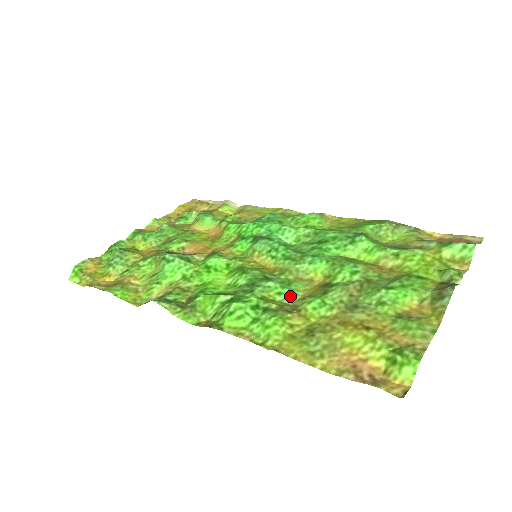
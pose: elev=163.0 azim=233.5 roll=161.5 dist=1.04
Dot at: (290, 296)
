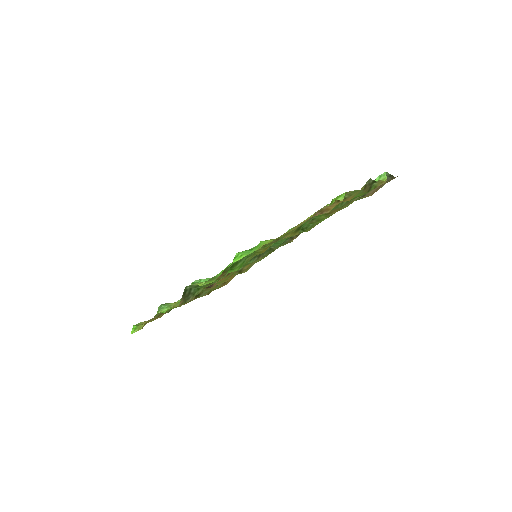
Dot at: occluded
